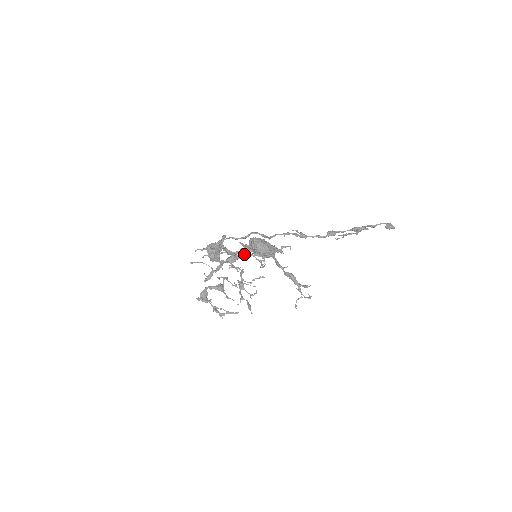
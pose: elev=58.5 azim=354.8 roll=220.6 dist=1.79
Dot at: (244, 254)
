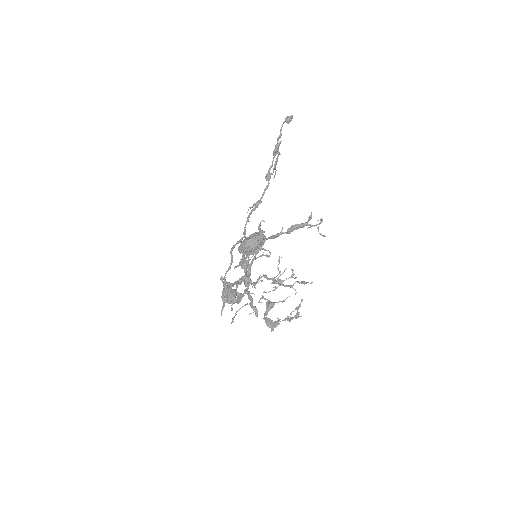
Dot at: (248, 267)
